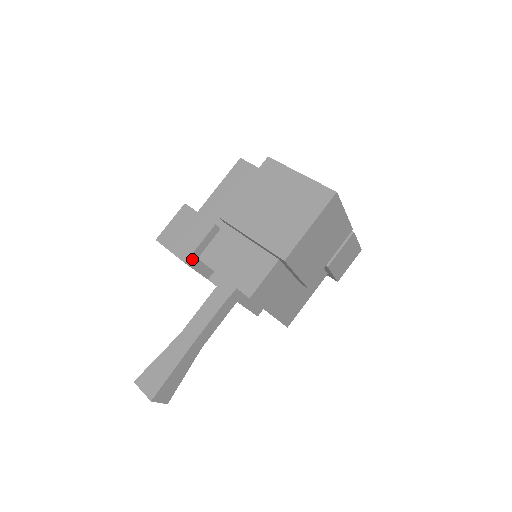
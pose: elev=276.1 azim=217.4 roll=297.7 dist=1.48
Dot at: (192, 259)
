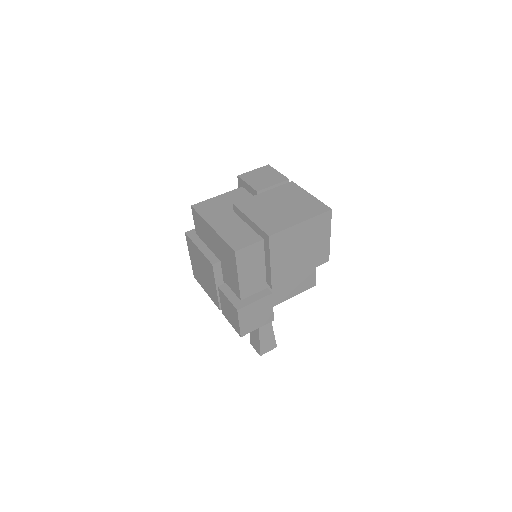
Dot at: occluded
